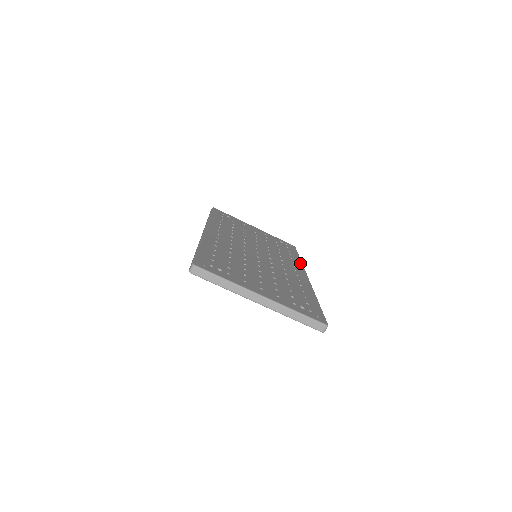
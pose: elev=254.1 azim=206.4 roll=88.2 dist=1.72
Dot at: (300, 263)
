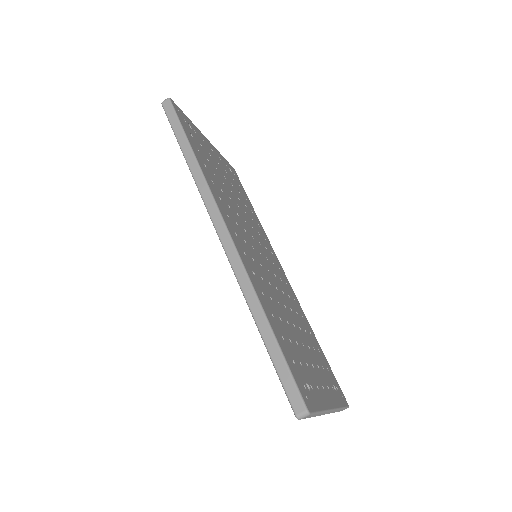
Dot at: (265, 233)
